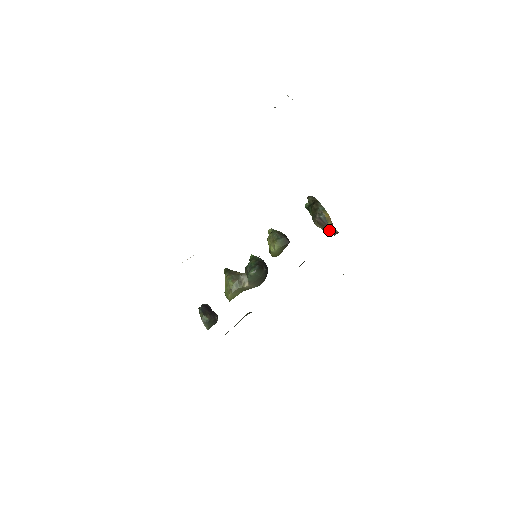
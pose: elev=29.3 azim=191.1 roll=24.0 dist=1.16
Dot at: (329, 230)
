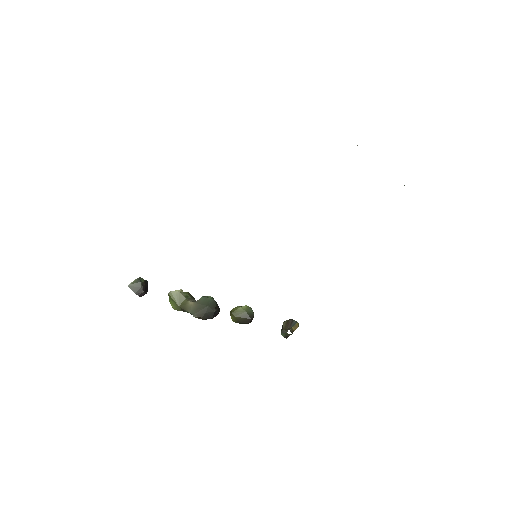
Dot at: (287, 330)
